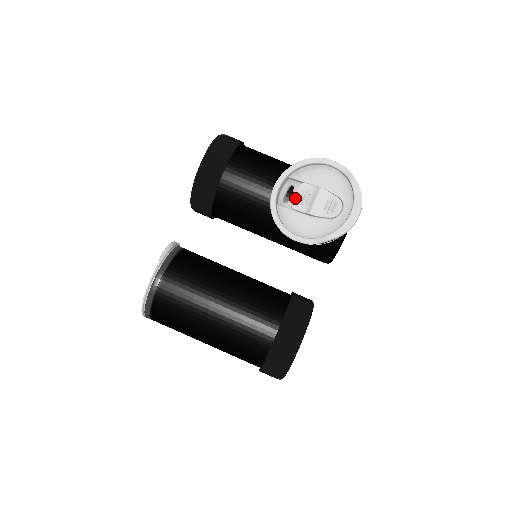
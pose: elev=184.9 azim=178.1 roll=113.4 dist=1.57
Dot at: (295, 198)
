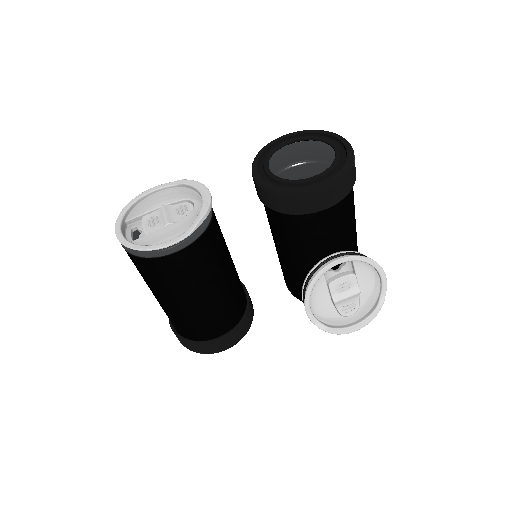
Dot at: (339, 280)
